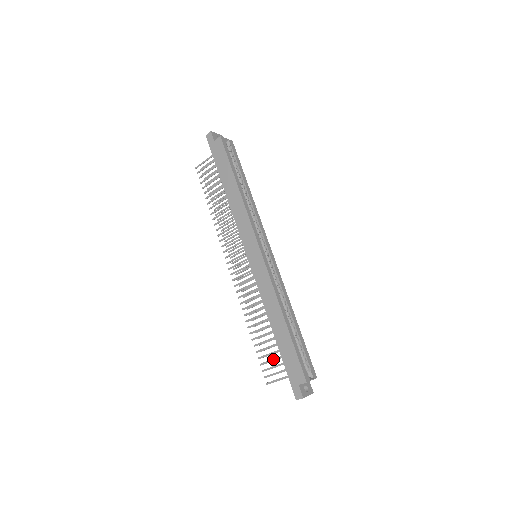
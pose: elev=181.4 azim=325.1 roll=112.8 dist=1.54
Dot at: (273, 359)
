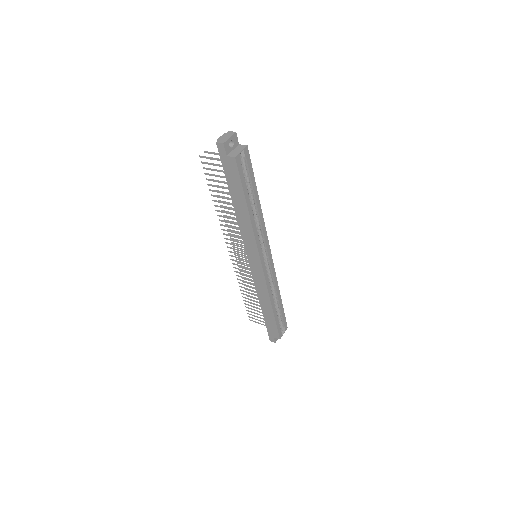
Dot at: (257, 314)
